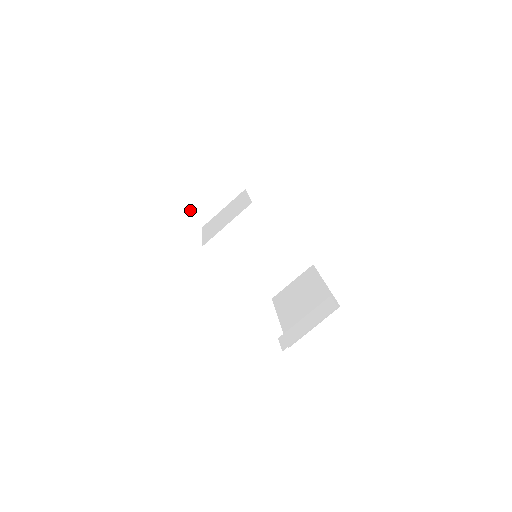
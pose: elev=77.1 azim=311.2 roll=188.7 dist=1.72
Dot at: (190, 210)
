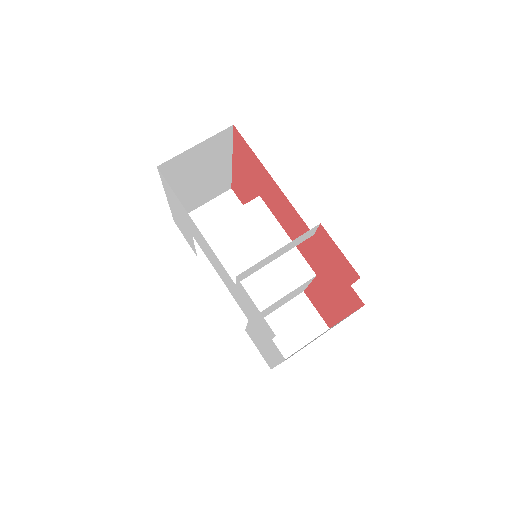
Dot at: occluded
